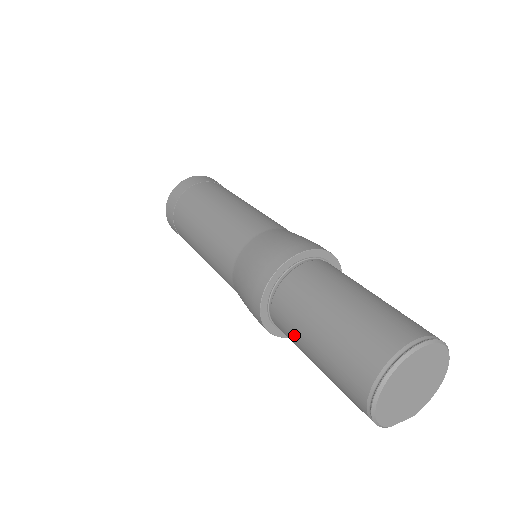
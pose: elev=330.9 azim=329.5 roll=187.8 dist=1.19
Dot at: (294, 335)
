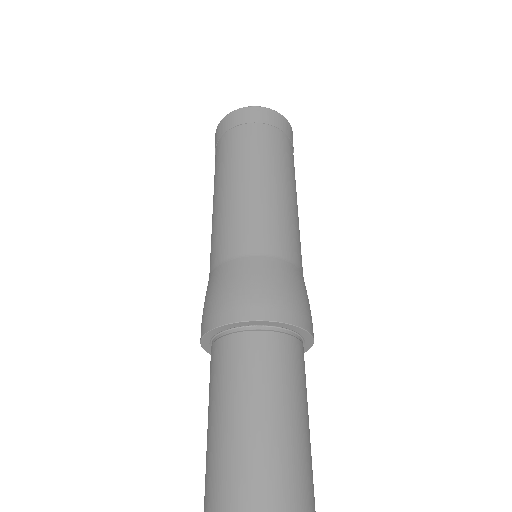
Dot at: (209, 392)
